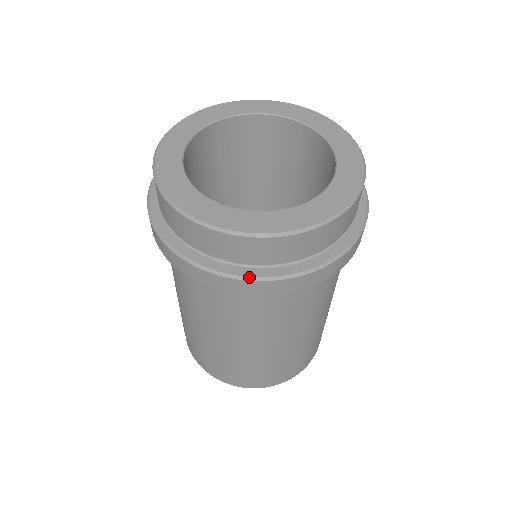
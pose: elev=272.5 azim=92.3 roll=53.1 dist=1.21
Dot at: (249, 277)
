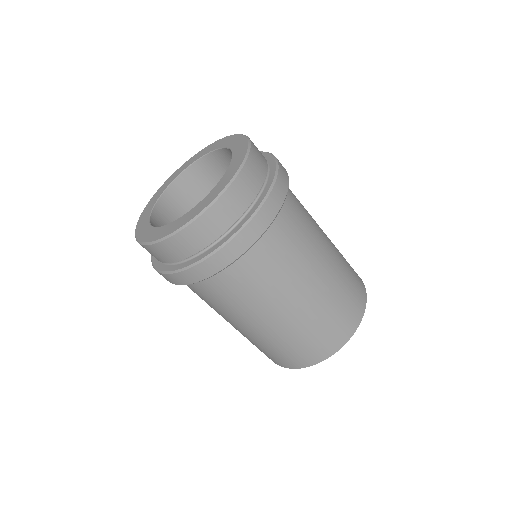
Dot at: (209, 254)
